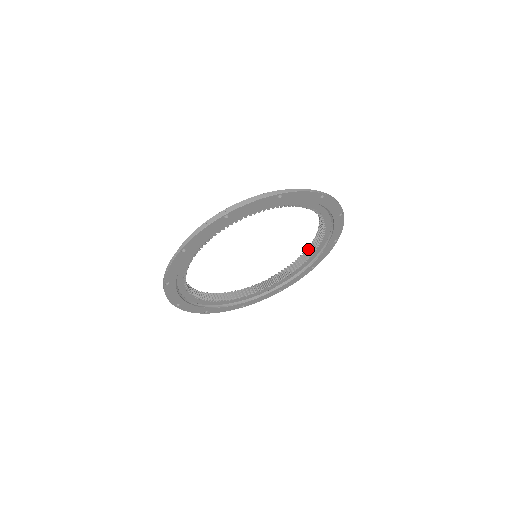
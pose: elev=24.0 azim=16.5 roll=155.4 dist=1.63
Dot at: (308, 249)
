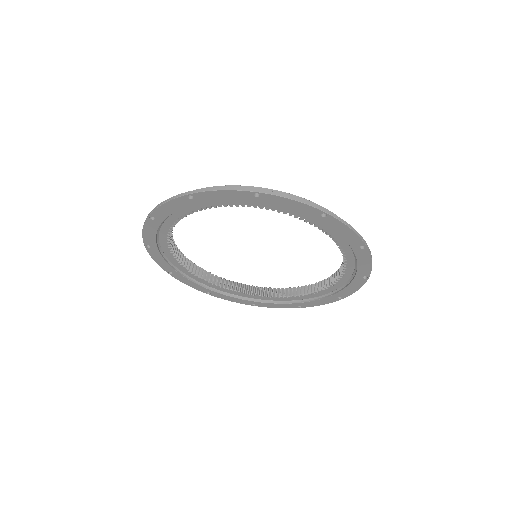
Dot at: occluded
